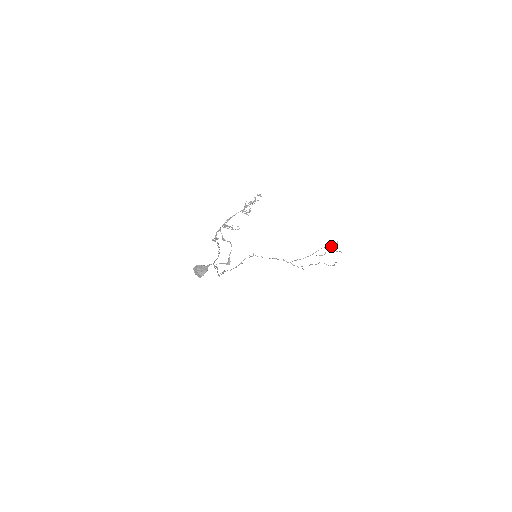
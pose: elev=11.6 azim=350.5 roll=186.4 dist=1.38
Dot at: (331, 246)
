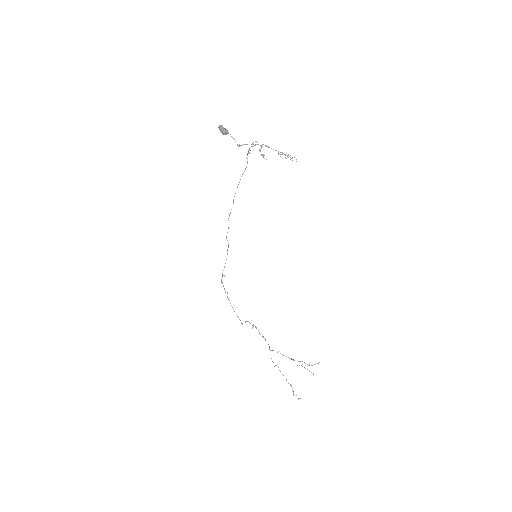
Dot at: (312, 365)
